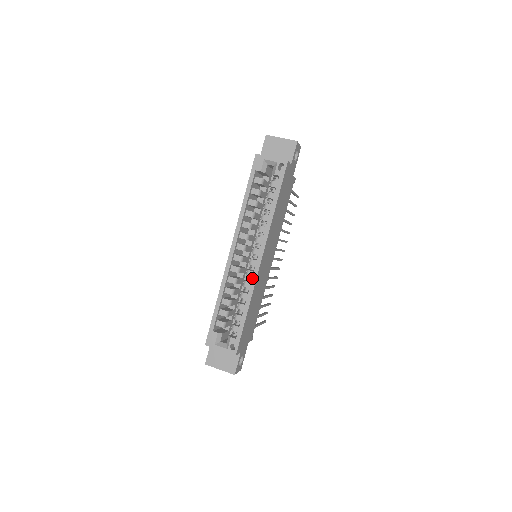
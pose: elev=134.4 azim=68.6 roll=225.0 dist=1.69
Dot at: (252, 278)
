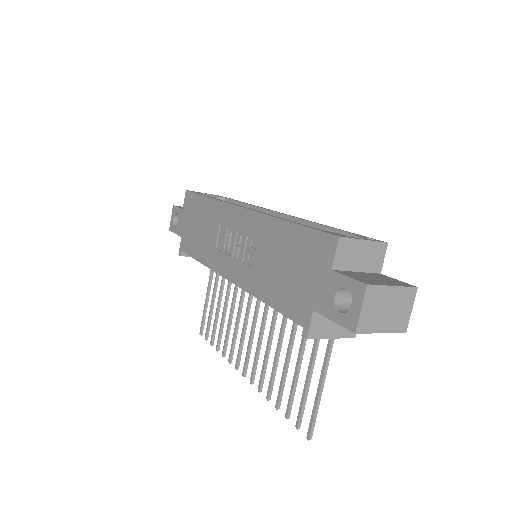
Dot at: (294, 217)
